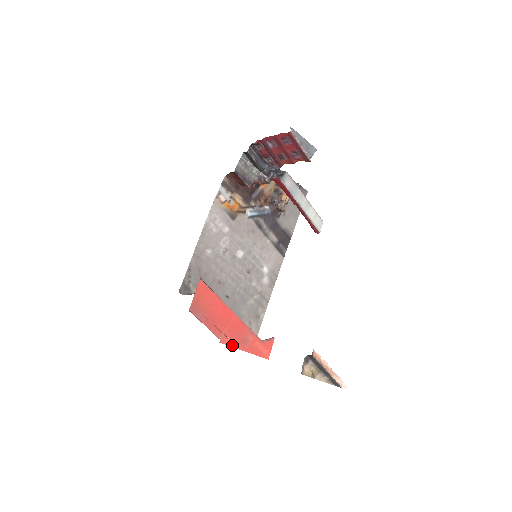
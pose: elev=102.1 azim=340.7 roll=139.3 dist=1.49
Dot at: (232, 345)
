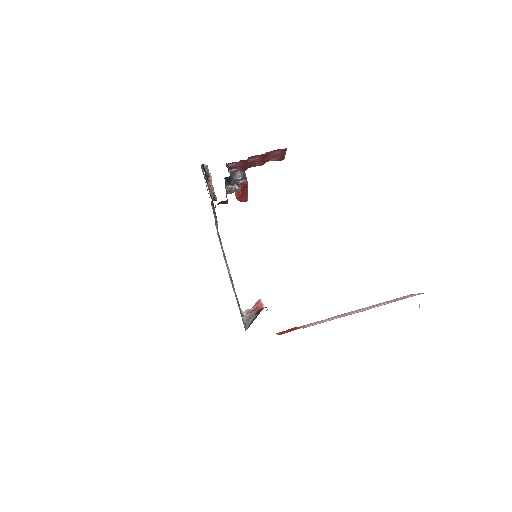
Dot at: occluded
